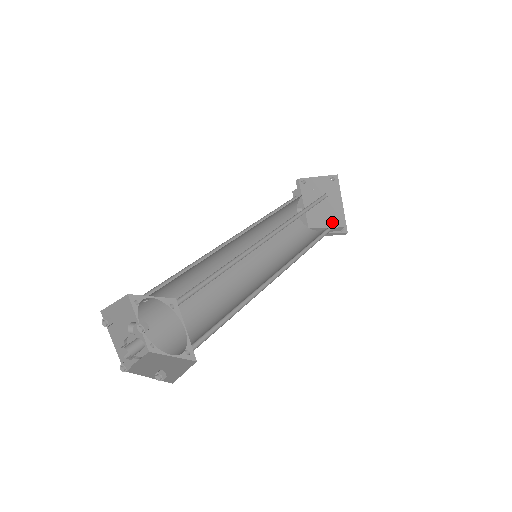
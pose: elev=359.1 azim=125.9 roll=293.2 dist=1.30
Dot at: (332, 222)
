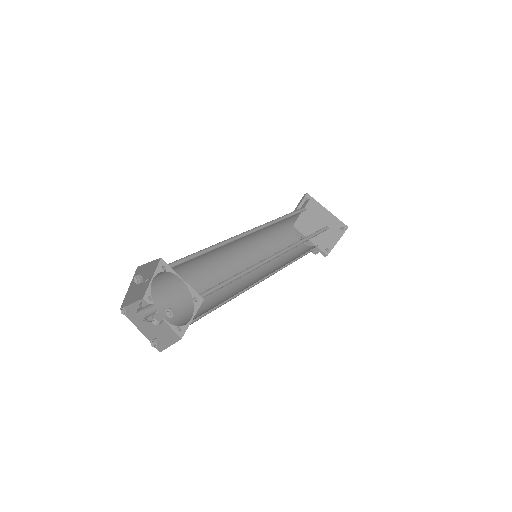
Dot at: (332, 230)
